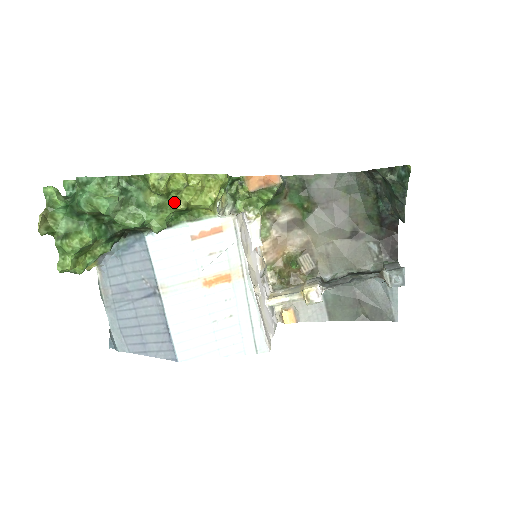
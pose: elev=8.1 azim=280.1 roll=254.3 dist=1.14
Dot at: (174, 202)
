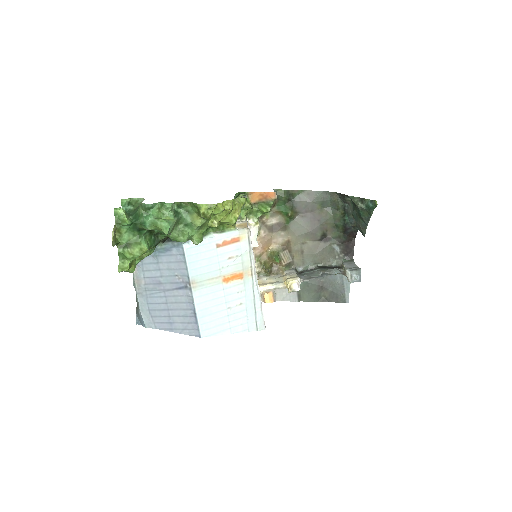
Dot at: (211, 222)
